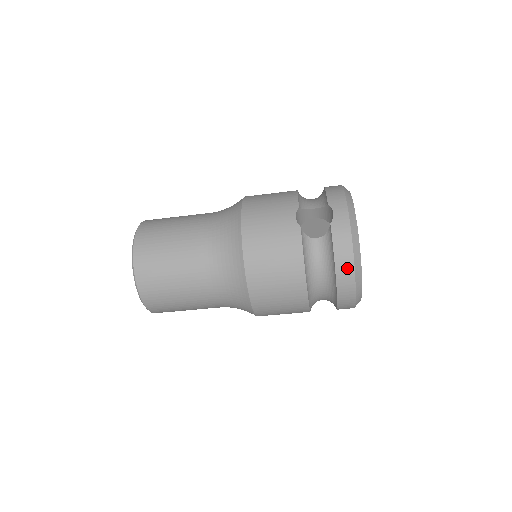
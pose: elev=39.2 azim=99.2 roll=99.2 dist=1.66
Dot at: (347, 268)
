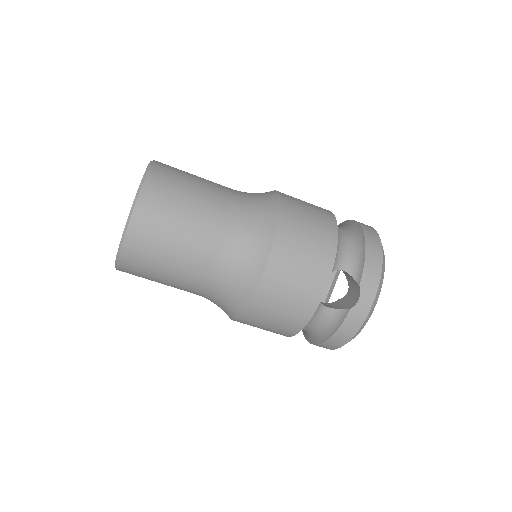
Dot at: (337, 343)
